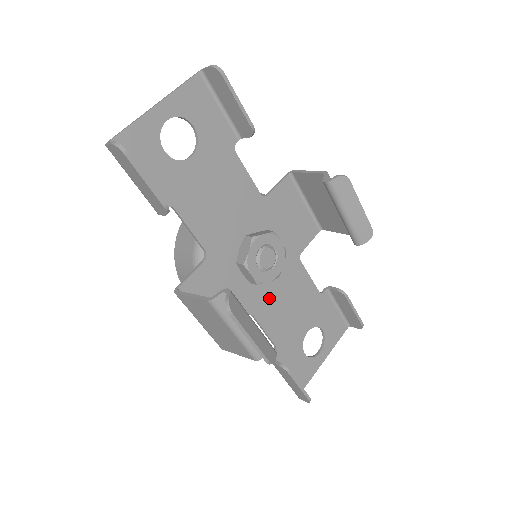
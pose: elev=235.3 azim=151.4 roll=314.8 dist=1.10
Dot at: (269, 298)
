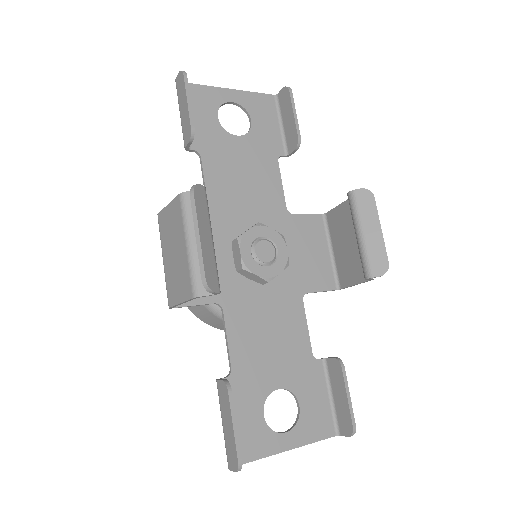
Dot at: (250, 307)
